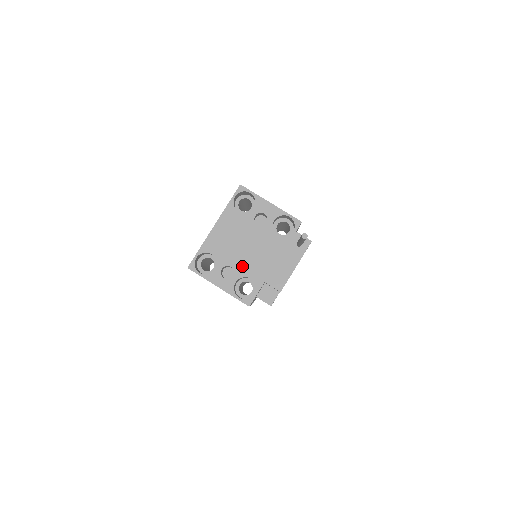
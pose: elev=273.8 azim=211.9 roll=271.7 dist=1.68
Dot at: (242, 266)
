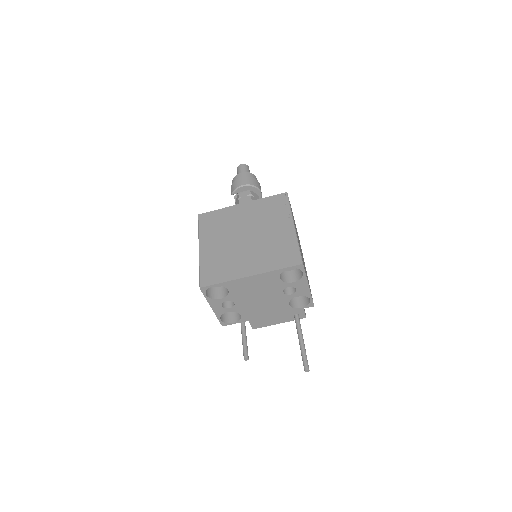
Dot at: (243, 307)
